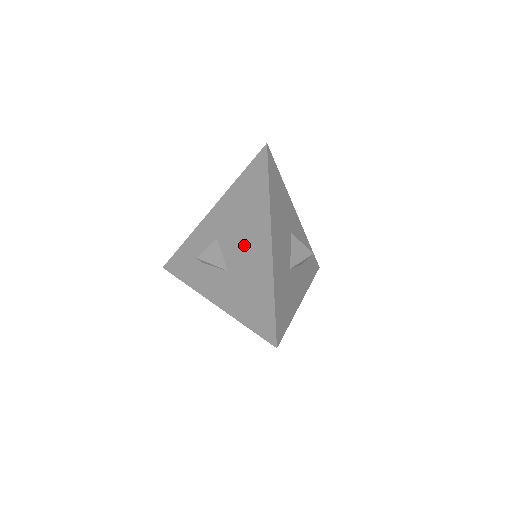
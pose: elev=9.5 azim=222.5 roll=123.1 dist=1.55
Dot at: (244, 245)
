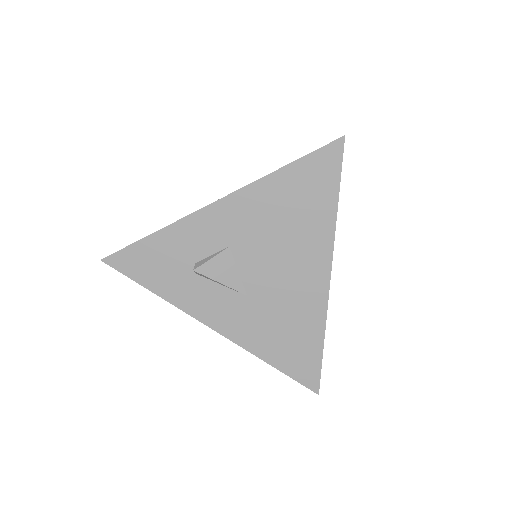
Dot at: (282, 269)
